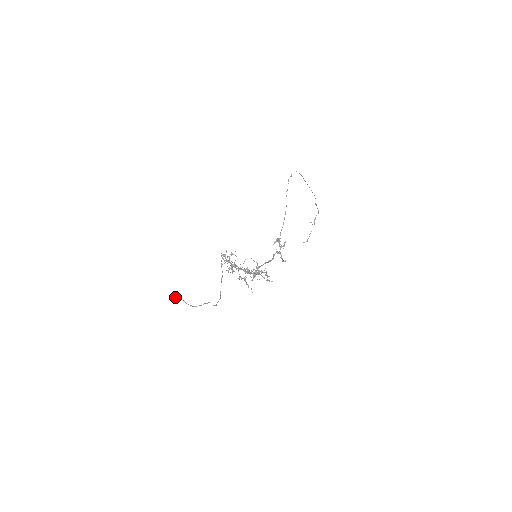
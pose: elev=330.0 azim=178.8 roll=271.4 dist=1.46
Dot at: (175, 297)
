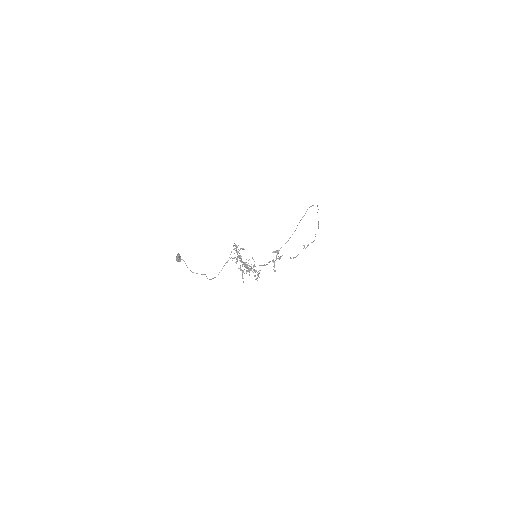
Dot at: occluded
